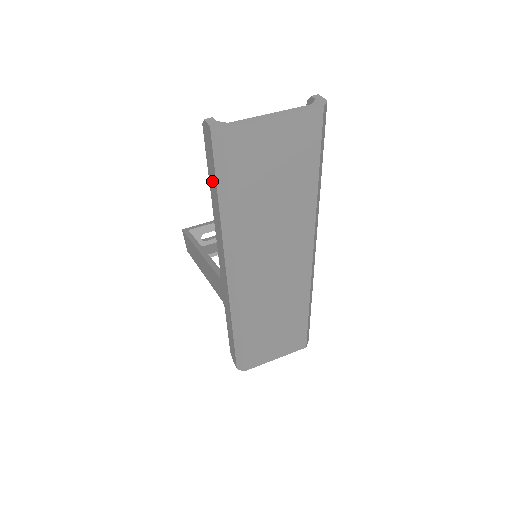
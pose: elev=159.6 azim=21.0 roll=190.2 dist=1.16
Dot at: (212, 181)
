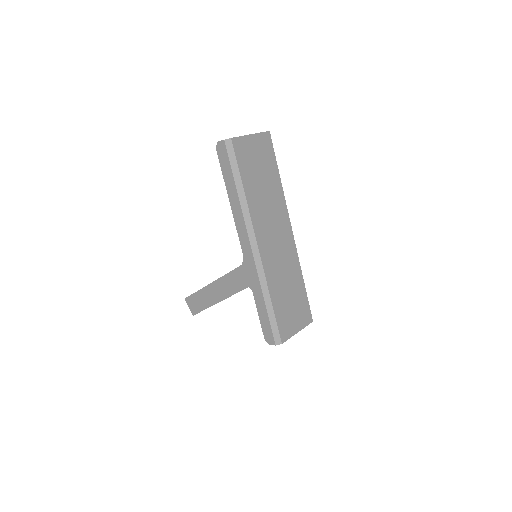
Dot at: (228, 179)
